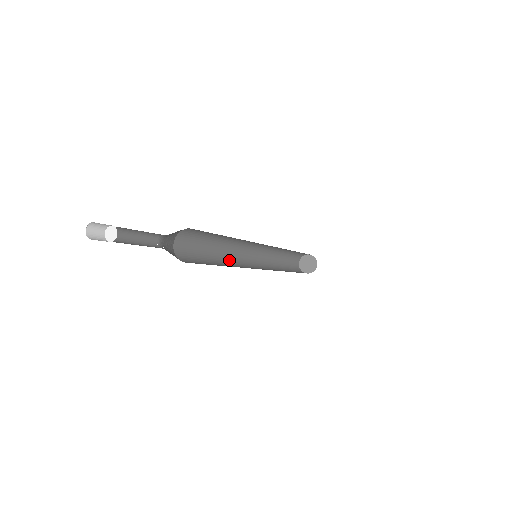
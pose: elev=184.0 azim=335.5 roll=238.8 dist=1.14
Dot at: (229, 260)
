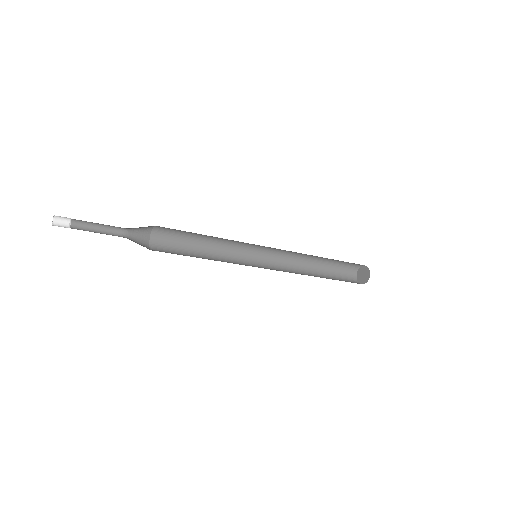
Dot at: (225, 248)
